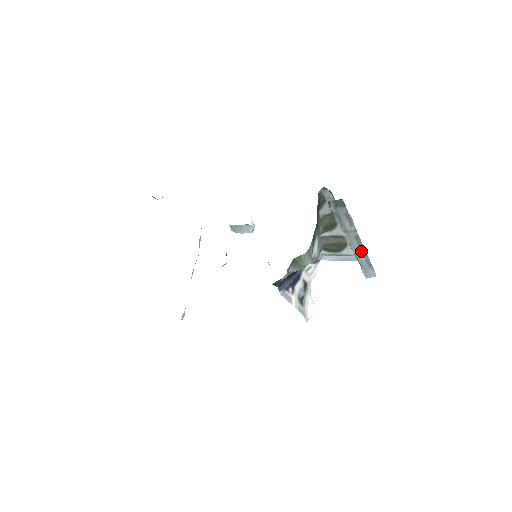
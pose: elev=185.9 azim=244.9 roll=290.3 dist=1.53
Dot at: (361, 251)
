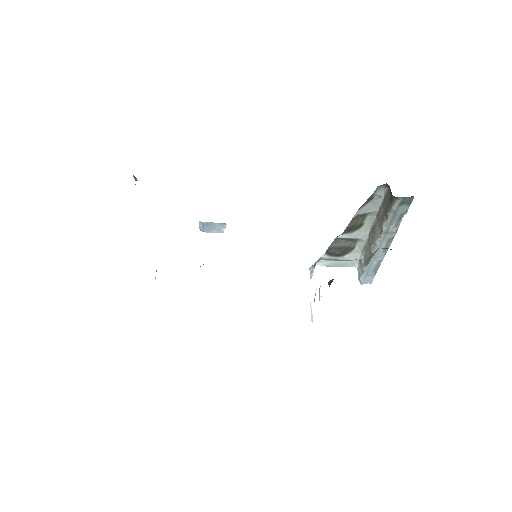
Dot at: (381, 255)
